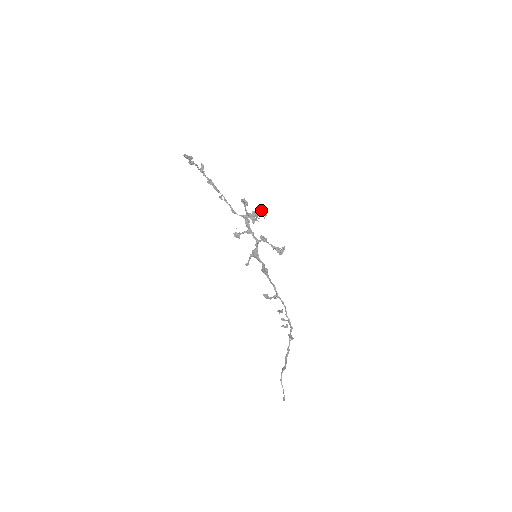
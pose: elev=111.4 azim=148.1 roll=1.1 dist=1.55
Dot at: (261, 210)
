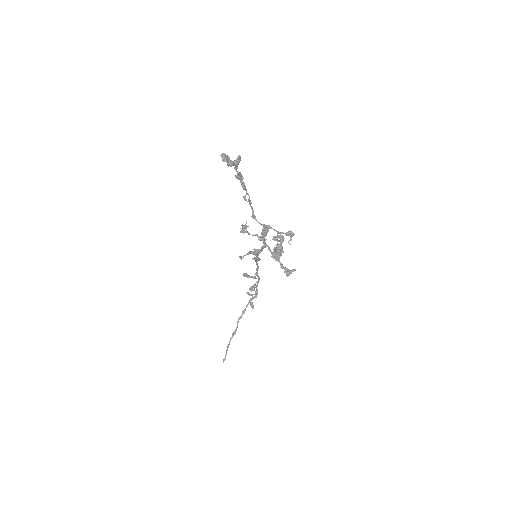
Dot at: (289, 231)
